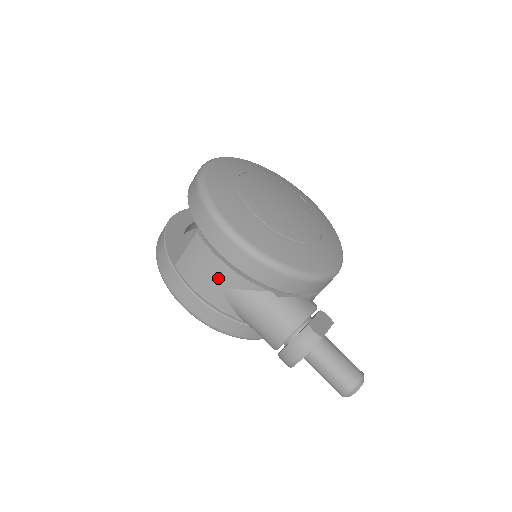
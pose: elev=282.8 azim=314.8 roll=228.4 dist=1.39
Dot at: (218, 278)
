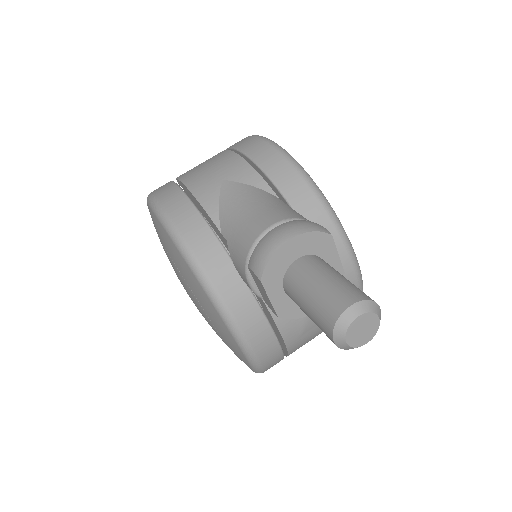
Dot at: (224, 170)
